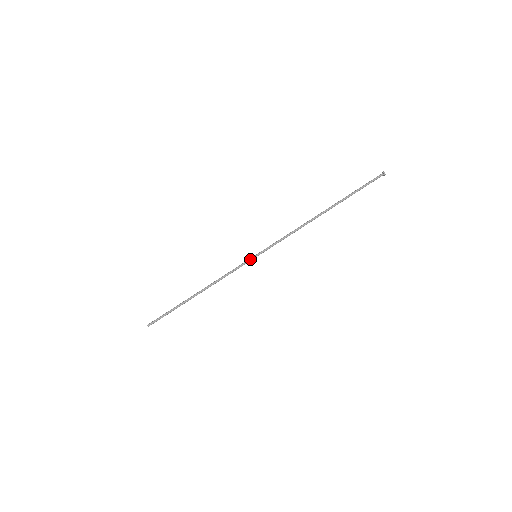
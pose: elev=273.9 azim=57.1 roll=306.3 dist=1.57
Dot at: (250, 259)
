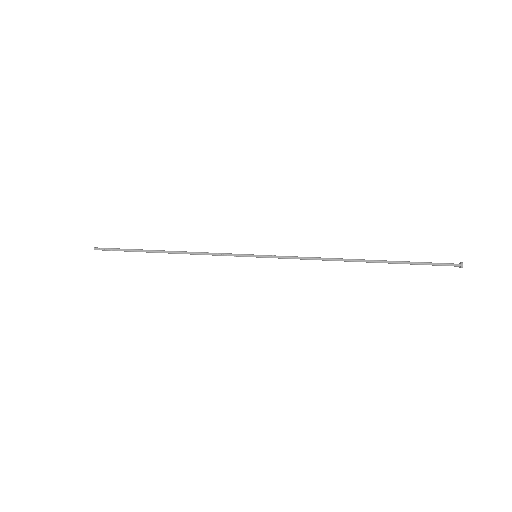
Dot at: (247, 255)
